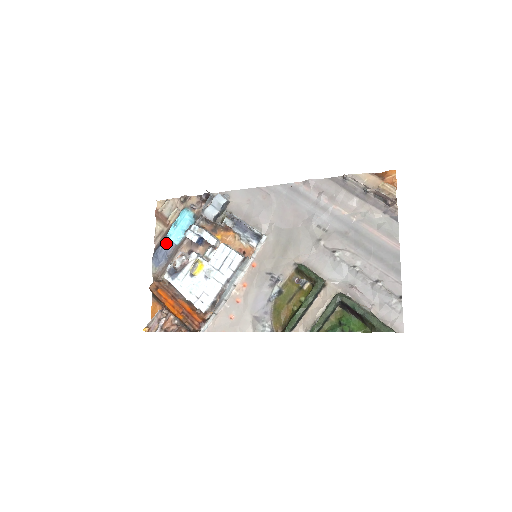
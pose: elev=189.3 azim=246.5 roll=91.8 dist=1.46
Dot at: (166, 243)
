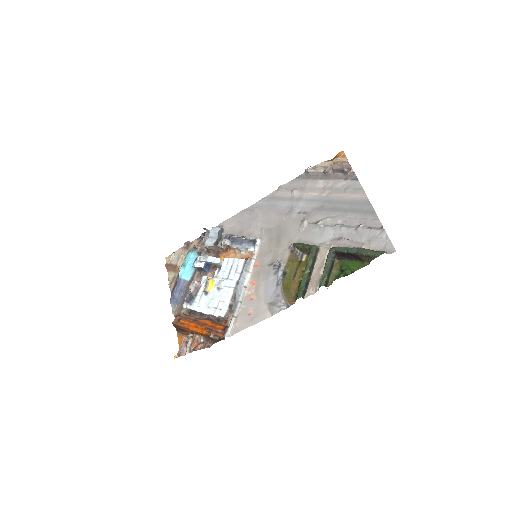
Dot at: (179, 283)
